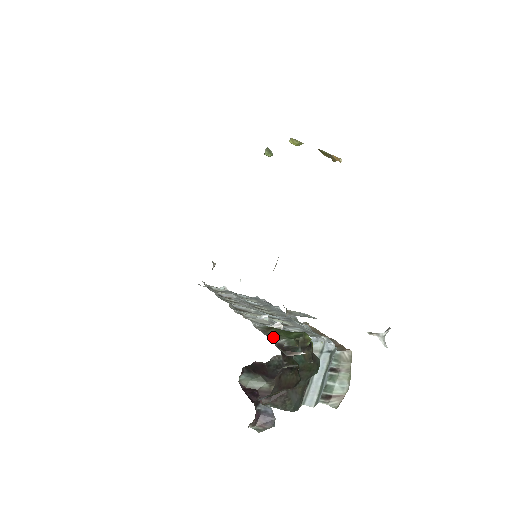
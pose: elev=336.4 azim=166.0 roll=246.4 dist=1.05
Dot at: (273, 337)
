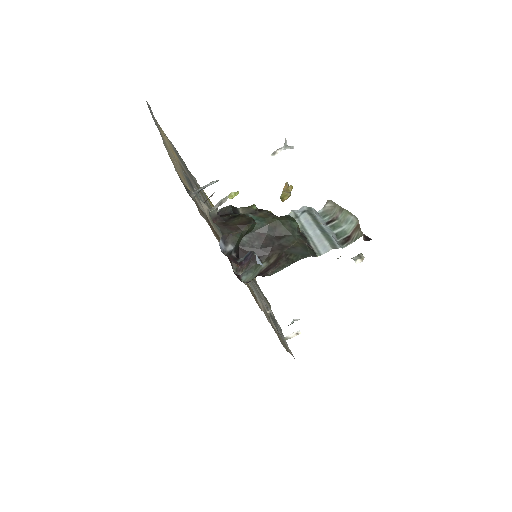
Dot at: occluded
